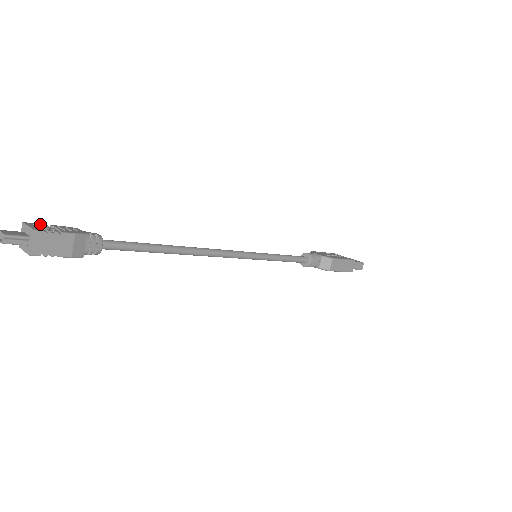
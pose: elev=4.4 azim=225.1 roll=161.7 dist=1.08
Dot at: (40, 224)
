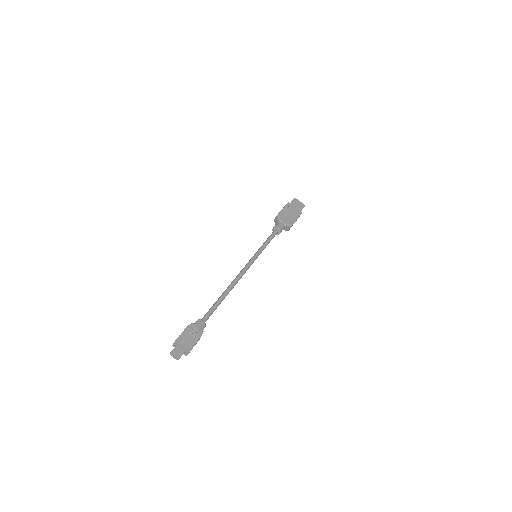
Dot at: (182, 336)
